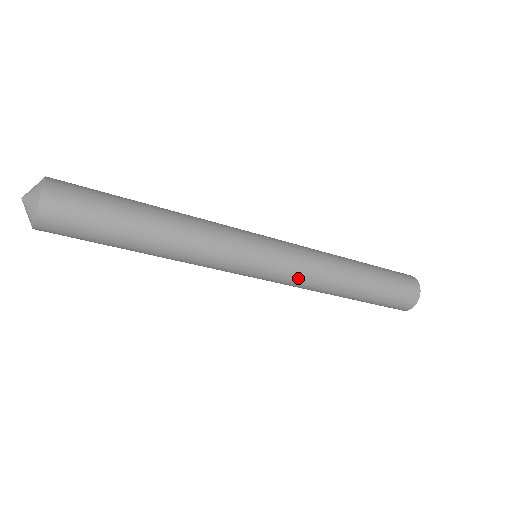
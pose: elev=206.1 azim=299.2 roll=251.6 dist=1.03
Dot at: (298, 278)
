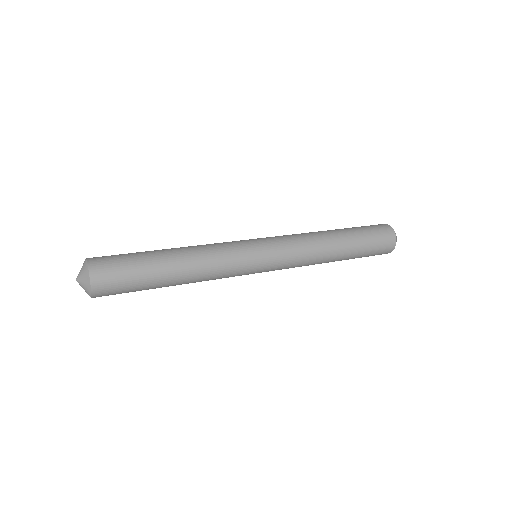
Dot at: (290, 267)
